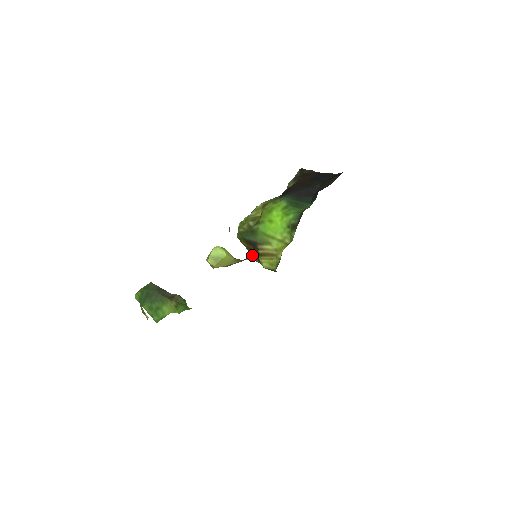
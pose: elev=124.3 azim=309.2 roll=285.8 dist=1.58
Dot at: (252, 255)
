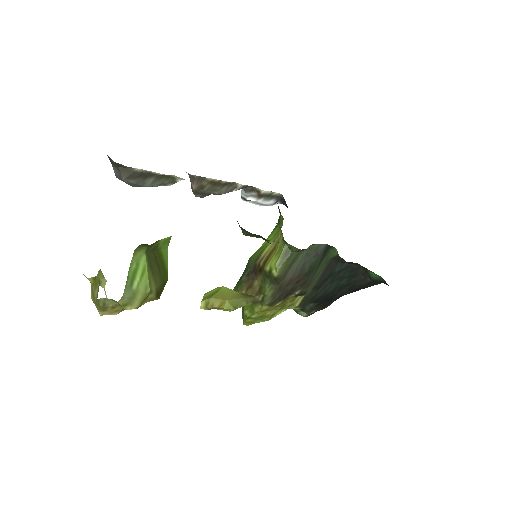
Dot at: (263, 293)
